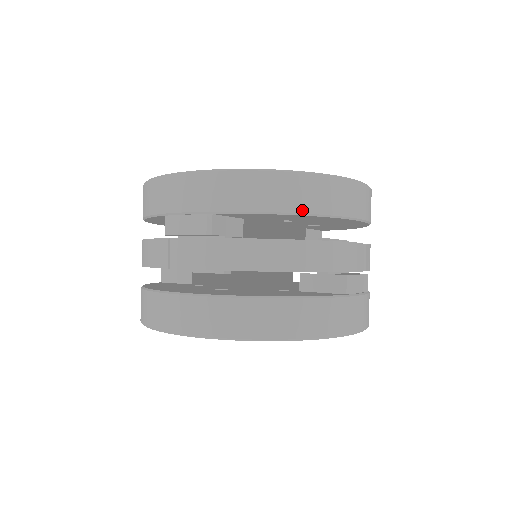
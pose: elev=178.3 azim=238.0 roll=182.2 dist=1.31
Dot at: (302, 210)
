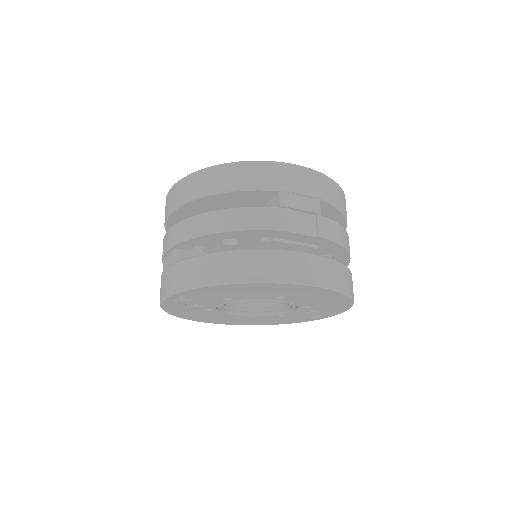
Dot at: occluded
